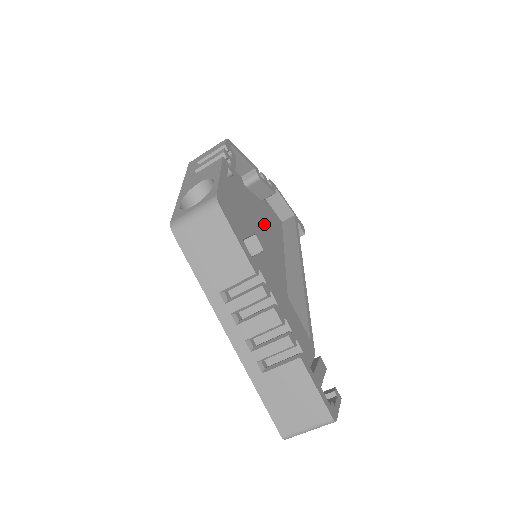
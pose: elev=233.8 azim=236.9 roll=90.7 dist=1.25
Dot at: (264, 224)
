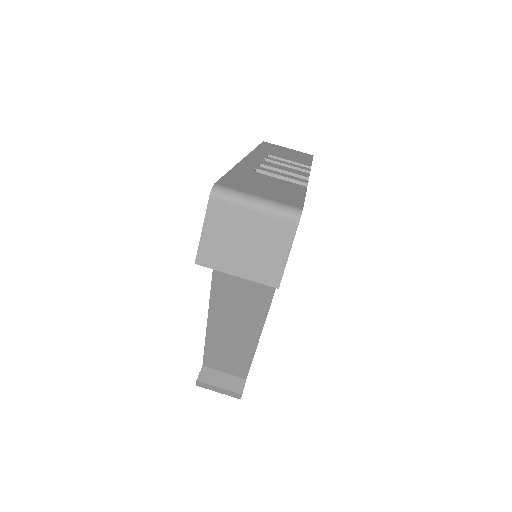
Dot at: occluded
